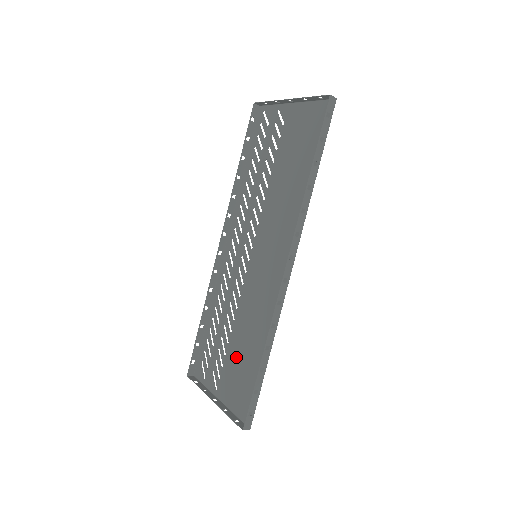
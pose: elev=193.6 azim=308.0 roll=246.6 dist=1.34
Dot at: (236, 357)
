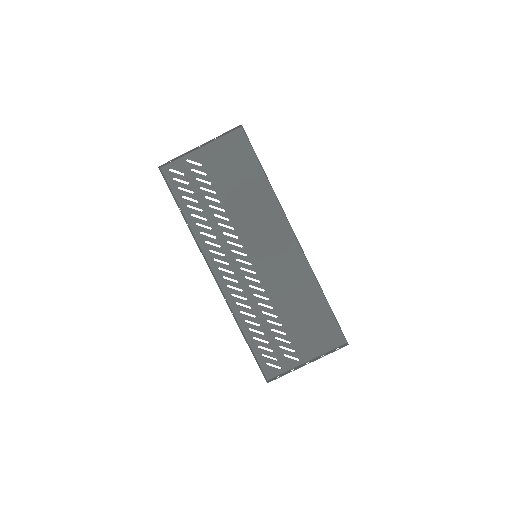
Dot at: (297, 324)
